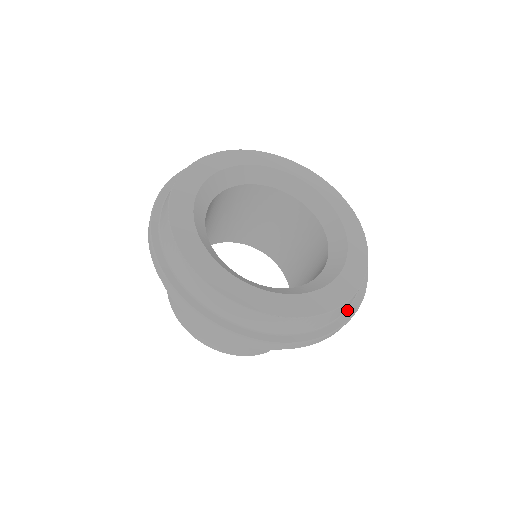
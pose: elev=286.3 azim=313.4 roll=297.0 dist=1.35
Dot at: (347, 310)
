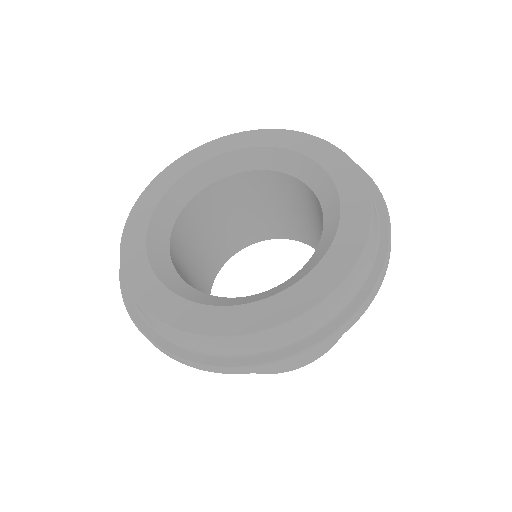
Dot at: (374, 201)
